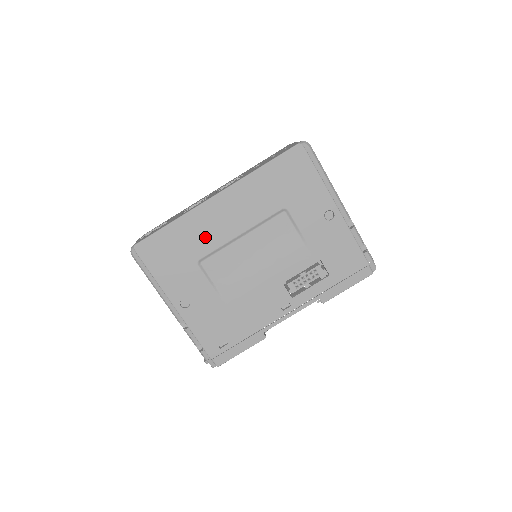
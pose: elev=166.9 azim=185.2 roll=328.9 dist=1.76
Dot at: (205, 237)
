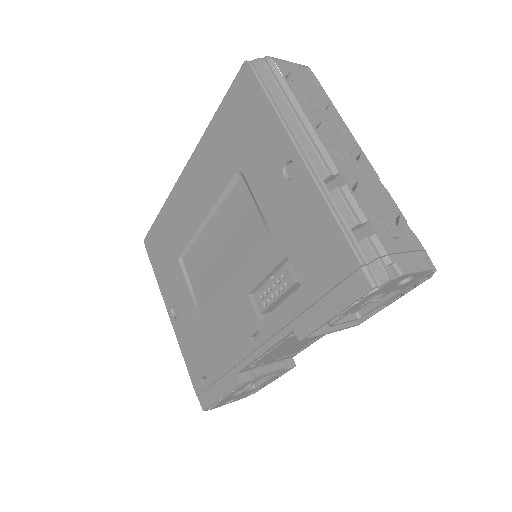
Dot at: (181, 225)
